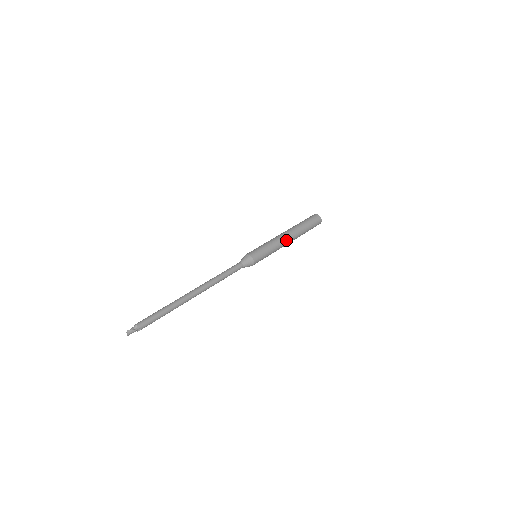
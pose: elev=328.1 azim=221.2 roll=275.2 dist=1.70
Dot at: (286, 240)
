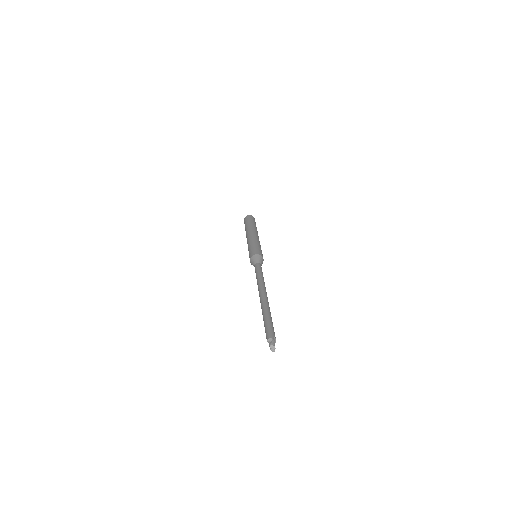
Dot at: (255, 235)
